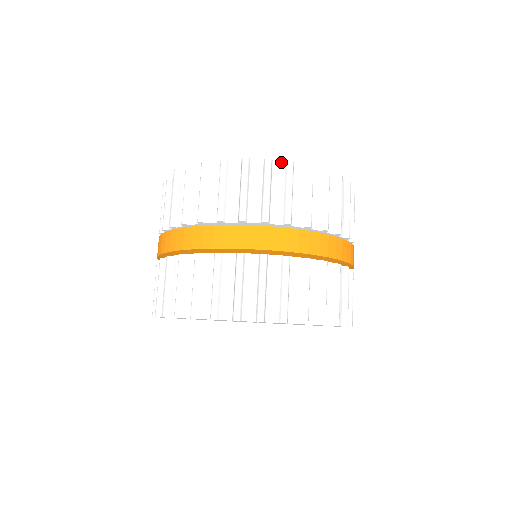
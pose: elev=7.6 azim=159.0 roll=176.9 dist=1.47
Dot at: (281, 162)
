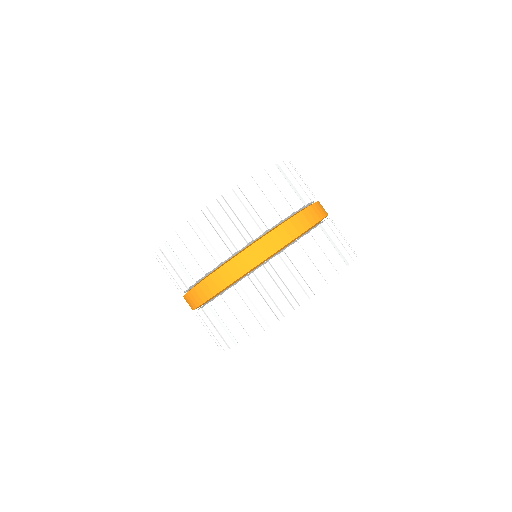
Dot at: (257, 174)
